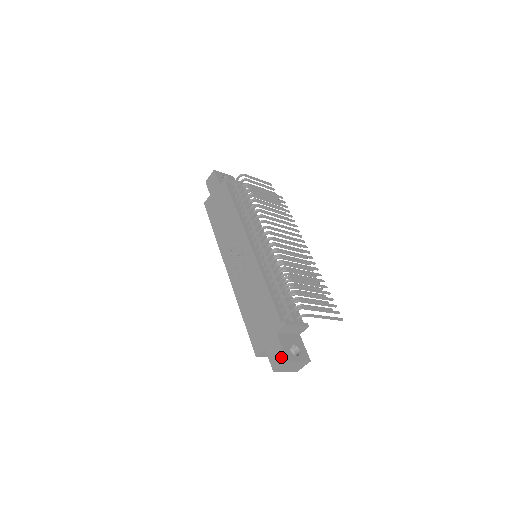
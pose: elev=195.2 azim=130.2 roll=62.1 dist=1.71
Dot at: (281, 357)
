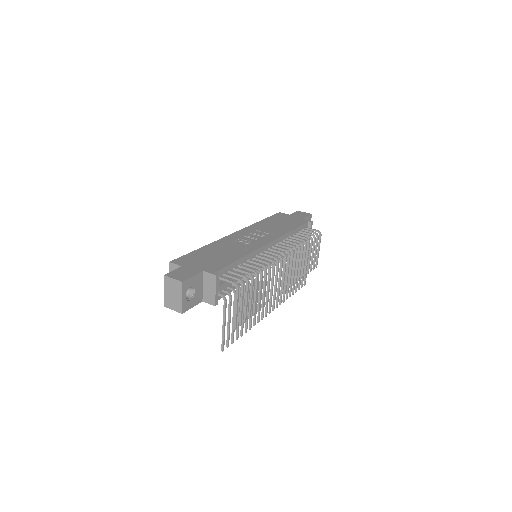
Dot at: (183, 277)
